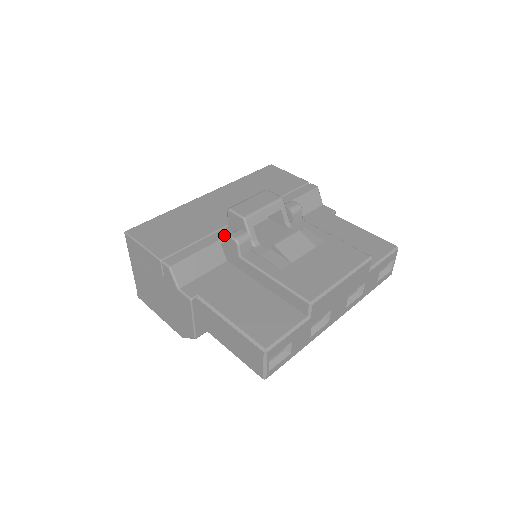
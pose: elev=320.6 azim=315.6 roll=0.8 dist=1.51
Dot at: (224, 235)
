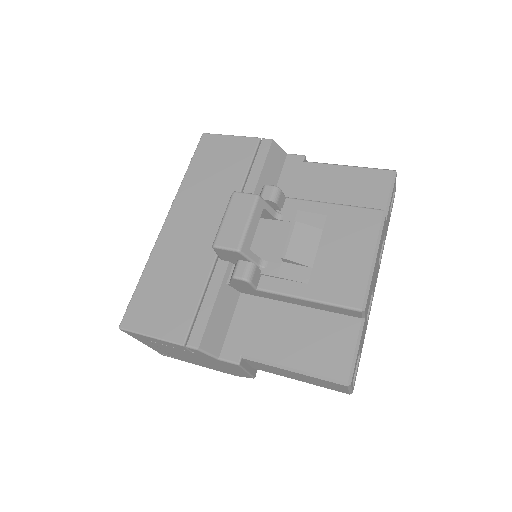
Dot at: (223, 272)
